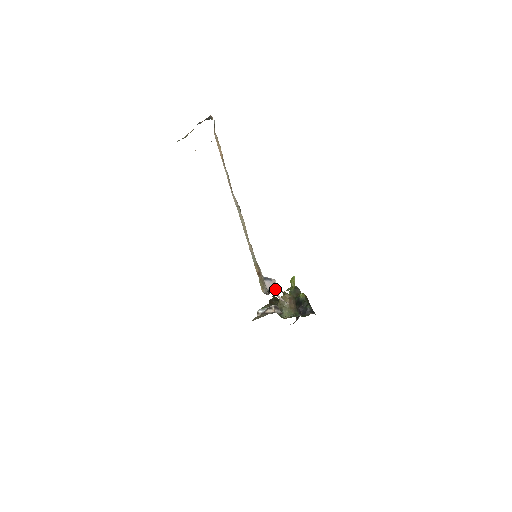
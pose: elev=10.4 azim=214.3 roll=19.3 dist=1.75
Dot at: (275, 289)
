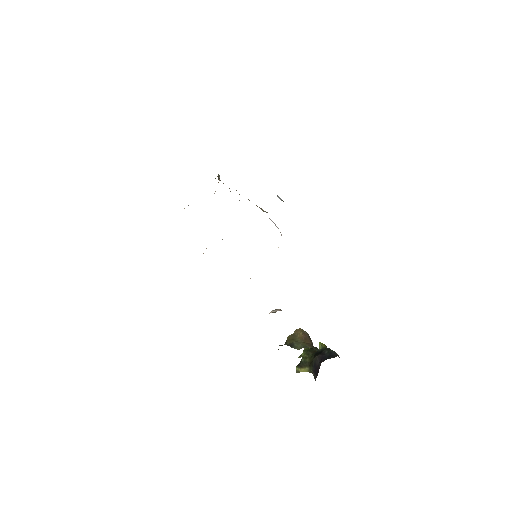
Dot at: occluded
